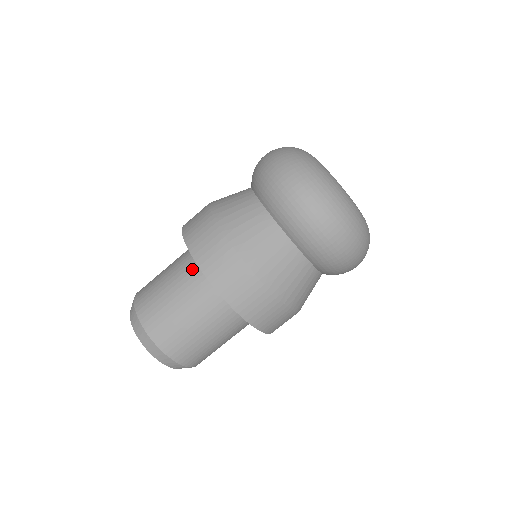
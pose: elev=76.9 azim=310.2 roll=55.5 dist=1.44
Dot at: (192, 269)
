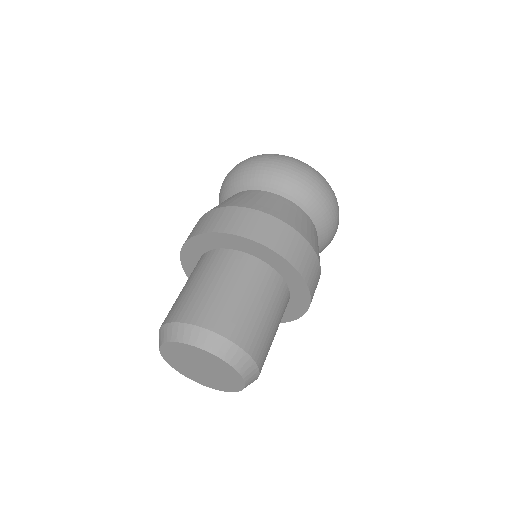
Dot at: (233, 261)
